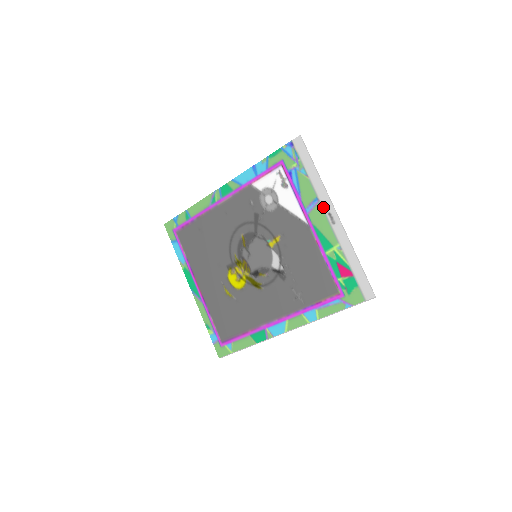
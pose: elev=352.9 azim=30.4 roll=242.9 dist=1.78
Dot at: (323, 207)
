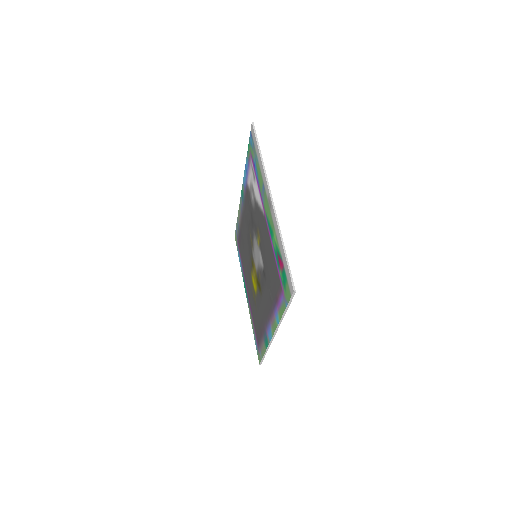
Dot at: (266, 193)
